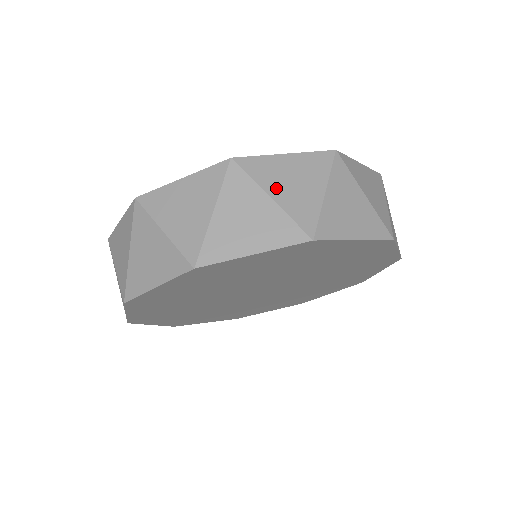
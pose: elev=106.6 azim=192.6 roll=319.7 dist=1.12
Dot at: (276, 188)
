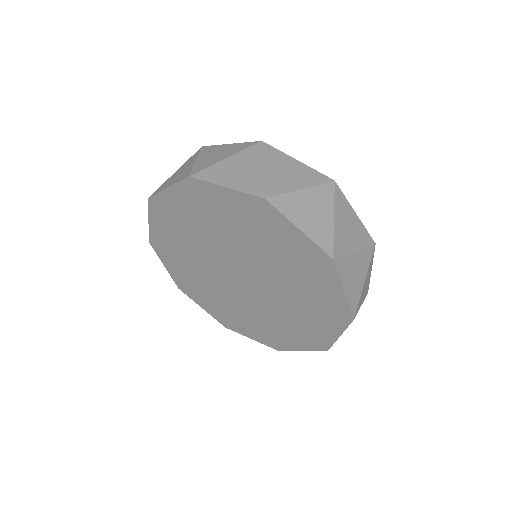
Dot at: (340, 218)
